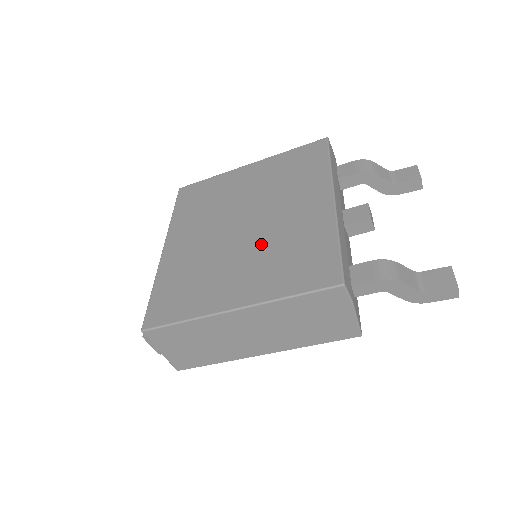
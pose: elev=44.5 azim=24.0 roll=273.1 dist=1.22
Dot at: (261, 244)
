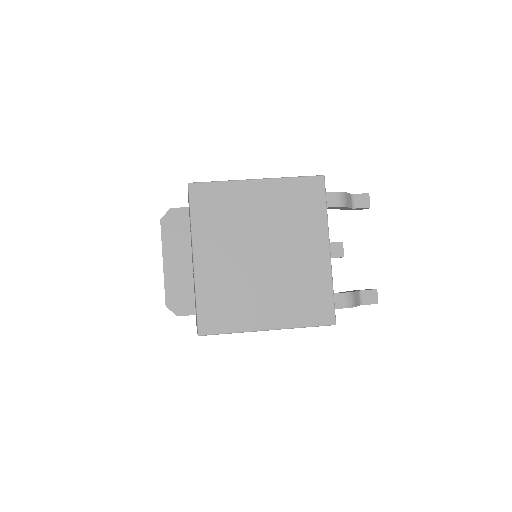
Dot at: (280, 279)
